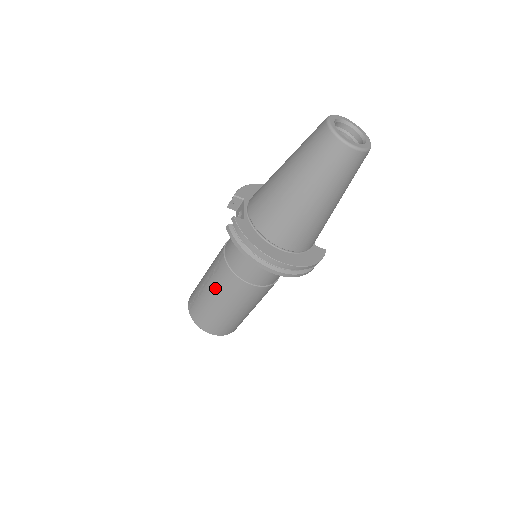
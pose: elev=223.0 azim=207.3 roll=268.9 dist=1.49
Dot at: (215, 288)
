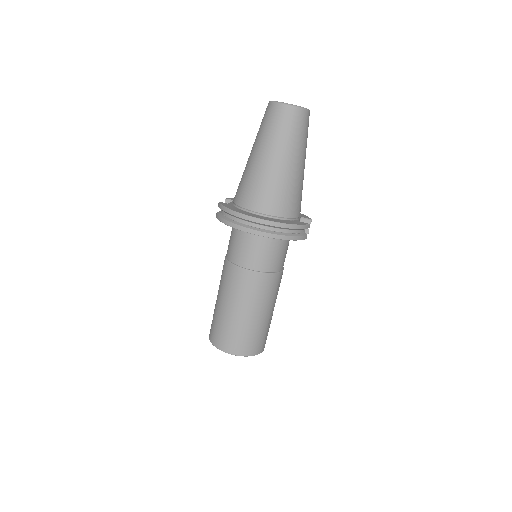
Dot at: (221, 291)
